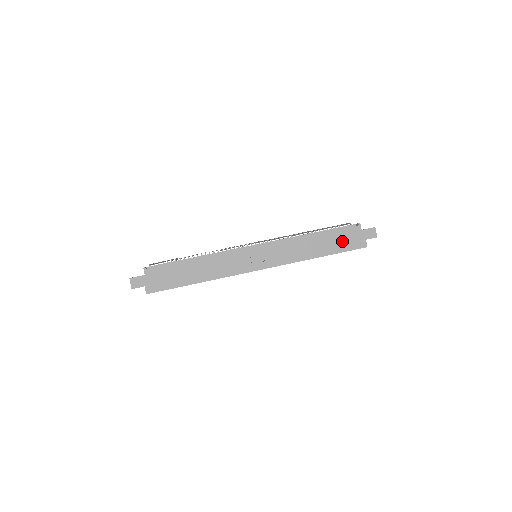
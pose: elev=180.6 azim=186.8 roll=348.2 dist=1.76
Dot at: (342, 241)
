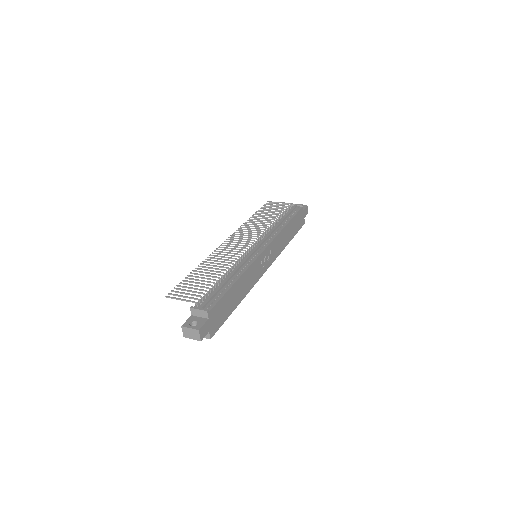
Dot at: (297, 223)
